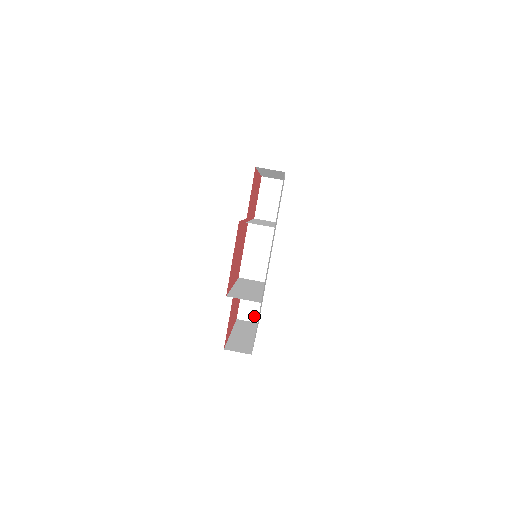
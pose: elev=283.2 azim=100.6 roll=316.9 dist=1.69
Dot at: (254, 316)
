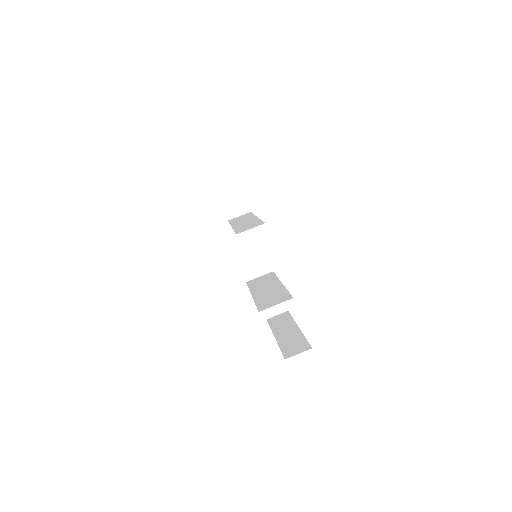
Dot at: (280, 307)
